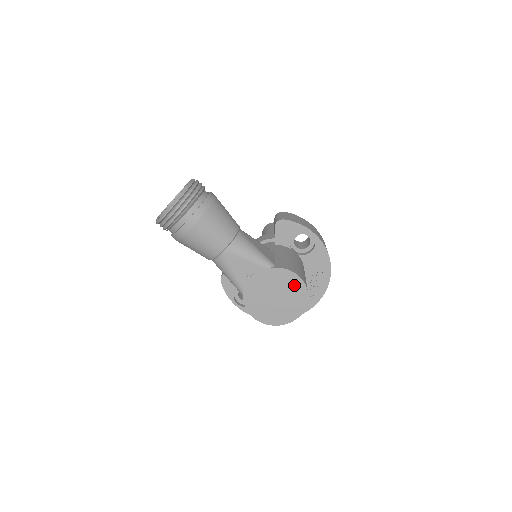
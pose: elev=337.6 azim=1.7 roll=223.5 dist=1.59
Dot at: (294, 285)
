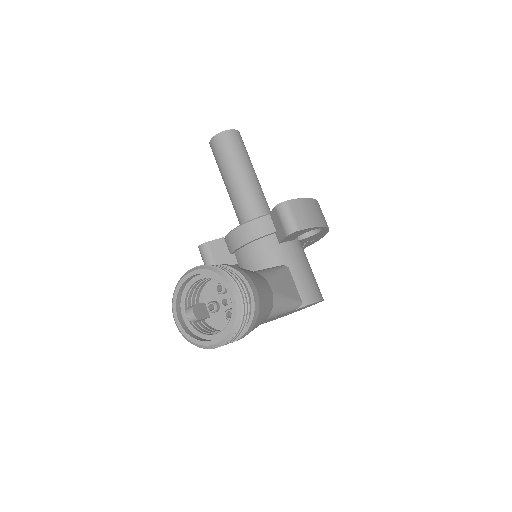
Dot at: occluded
